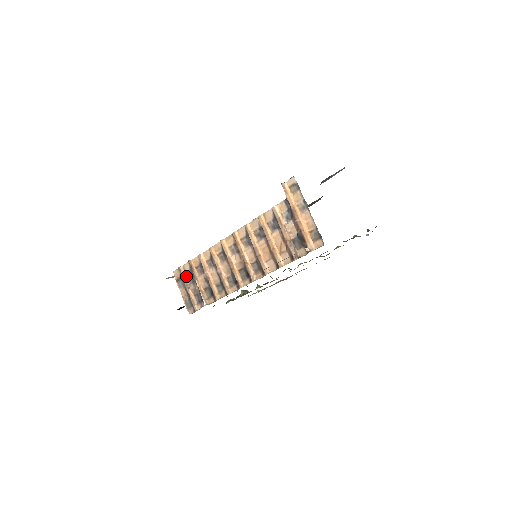
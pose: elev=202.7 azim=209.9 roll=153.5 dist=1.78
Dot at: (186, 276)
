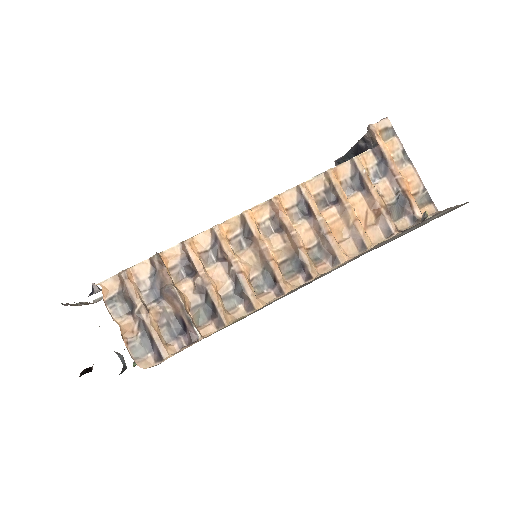
Dot at: (138, 289)
